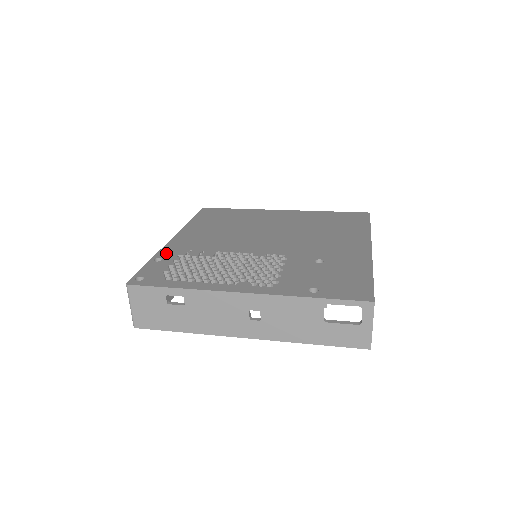
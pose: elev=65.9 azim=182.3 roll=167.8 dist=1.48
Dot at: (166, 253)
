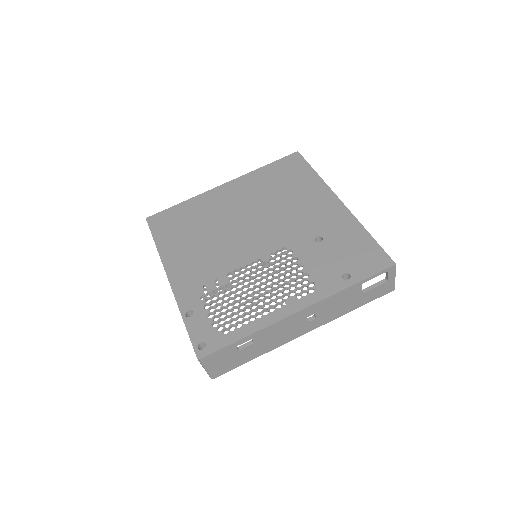
Dot at: (186, 301)
